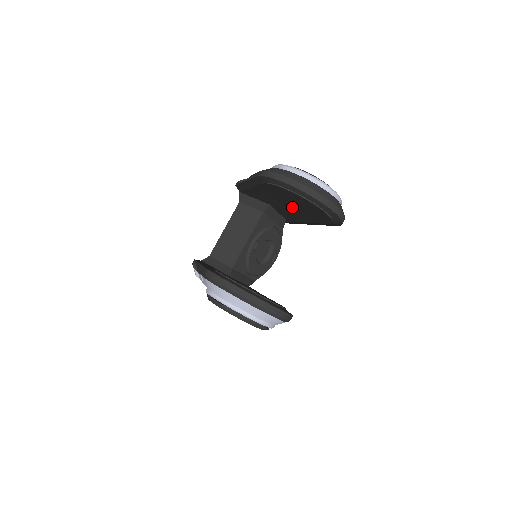
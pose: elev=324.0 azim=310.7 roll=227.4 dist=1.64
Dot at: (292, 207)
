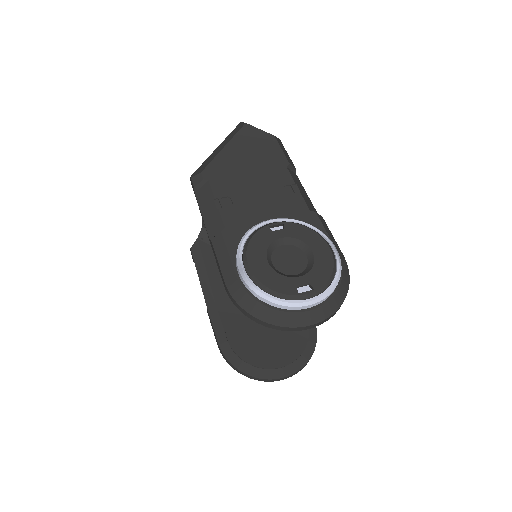
Dot at: occluded
